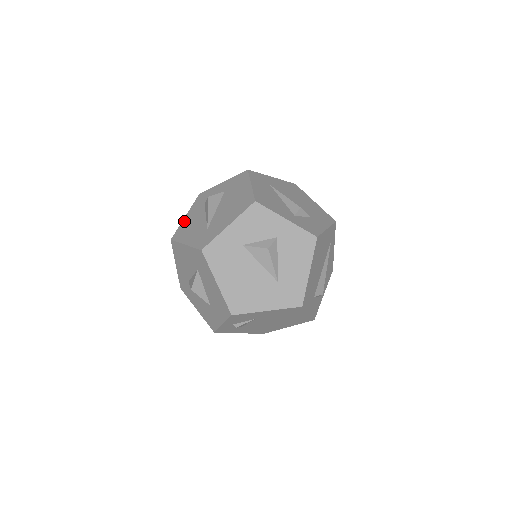
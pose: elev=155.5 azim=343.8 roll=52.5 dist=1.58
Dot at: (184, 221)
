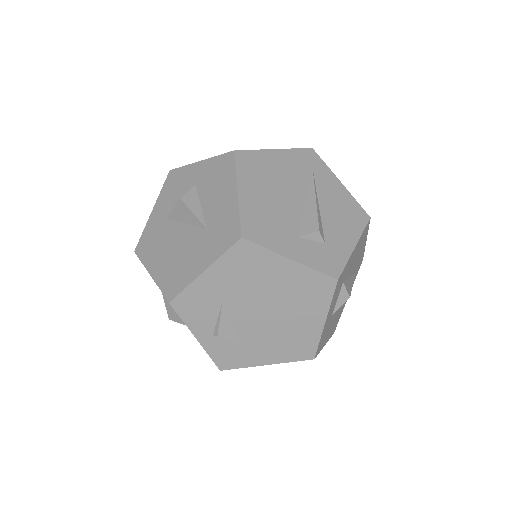
Dot at: occluded
